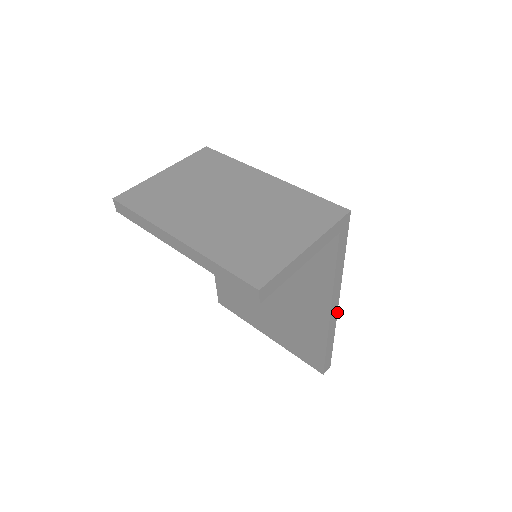
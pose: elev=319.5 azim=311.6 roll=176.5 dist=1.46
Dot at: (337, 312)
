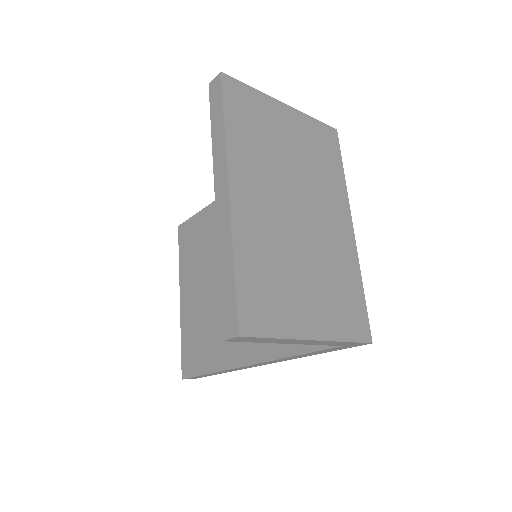
Dot at: occluded
